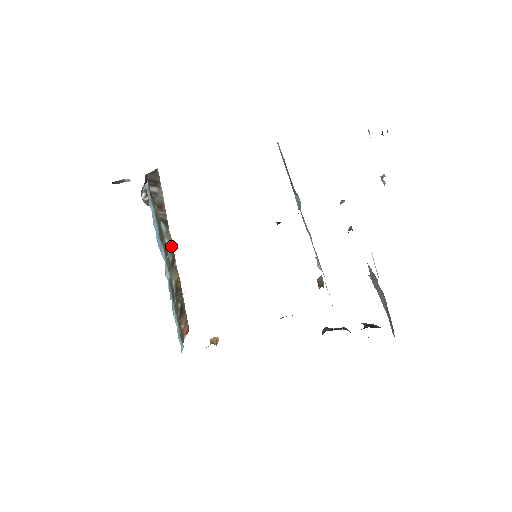
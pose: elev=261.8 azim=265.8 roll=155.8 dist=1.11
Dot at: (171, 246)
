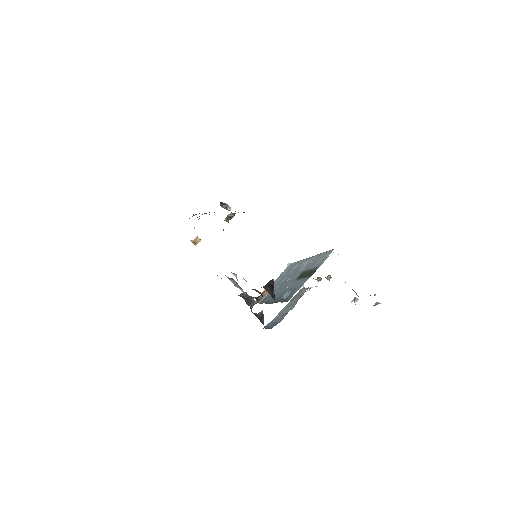
Dot at: occluded
